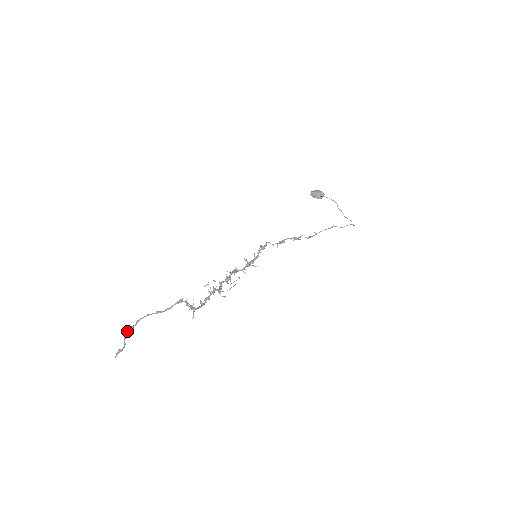
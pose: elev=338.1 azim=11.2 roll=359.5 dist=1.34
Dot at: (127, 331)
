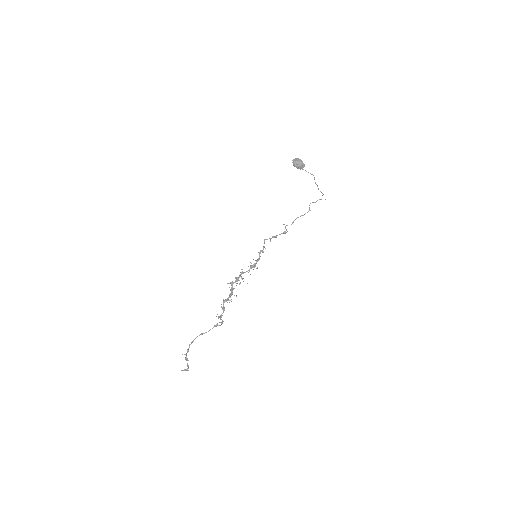
Dot at: (186, 355)
